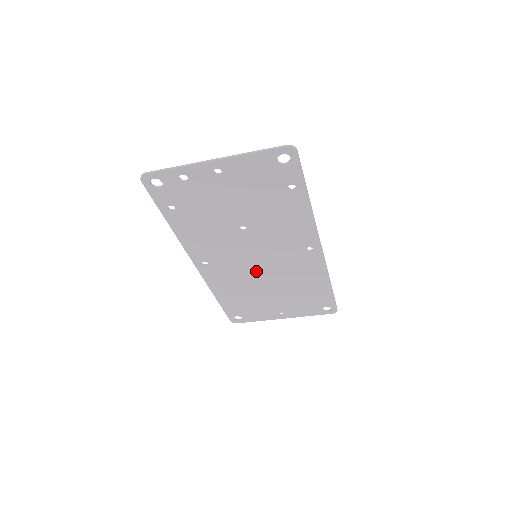
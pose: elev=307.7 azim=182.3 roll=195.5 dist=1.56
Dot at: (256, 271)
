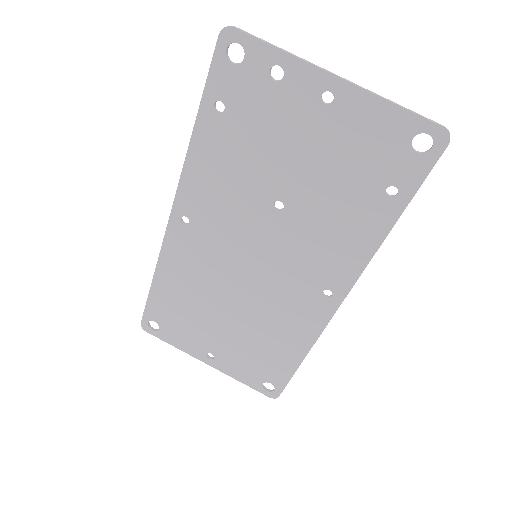
Dot at: (236, 277)
